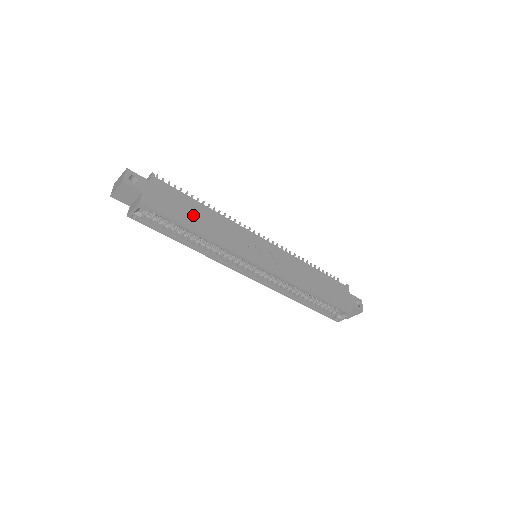
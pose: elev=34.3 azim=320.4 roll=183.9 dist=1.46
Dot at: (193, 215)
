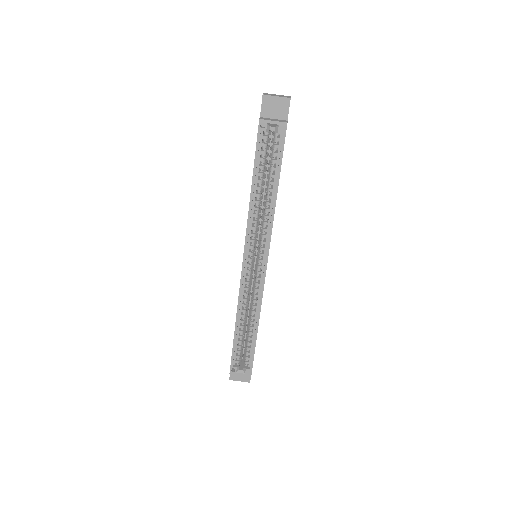
Dot at: occluded
